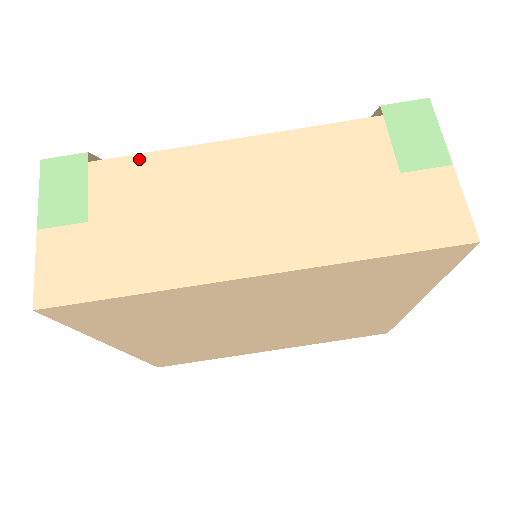
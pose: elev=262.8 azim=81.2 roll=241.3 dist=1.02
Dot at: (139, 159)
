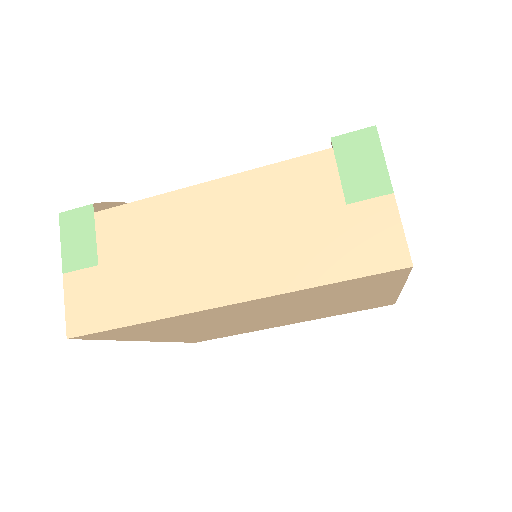
Dot at: (132, 207)
